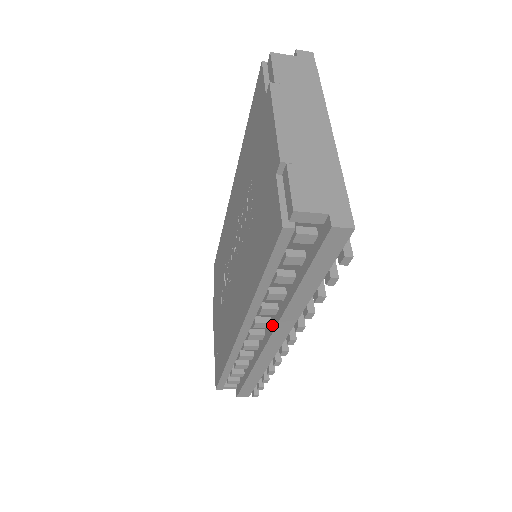
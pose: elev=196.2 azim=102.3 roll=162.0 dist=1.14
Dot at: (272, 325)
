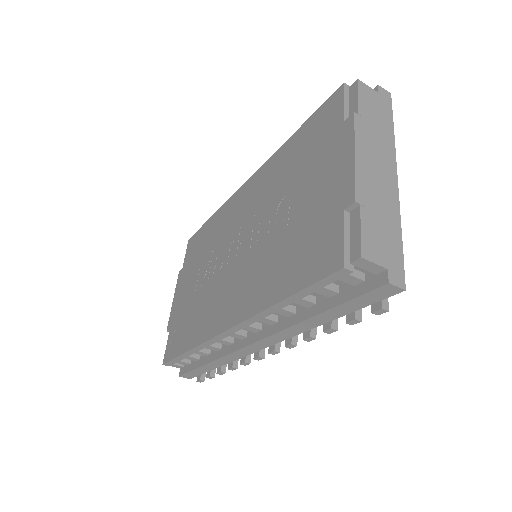
Dot at: (262, 332)
